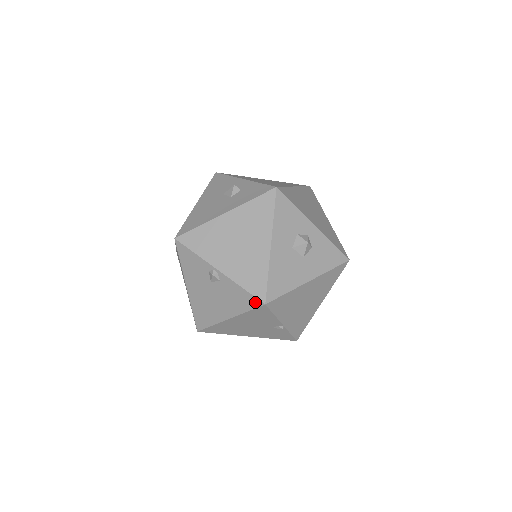
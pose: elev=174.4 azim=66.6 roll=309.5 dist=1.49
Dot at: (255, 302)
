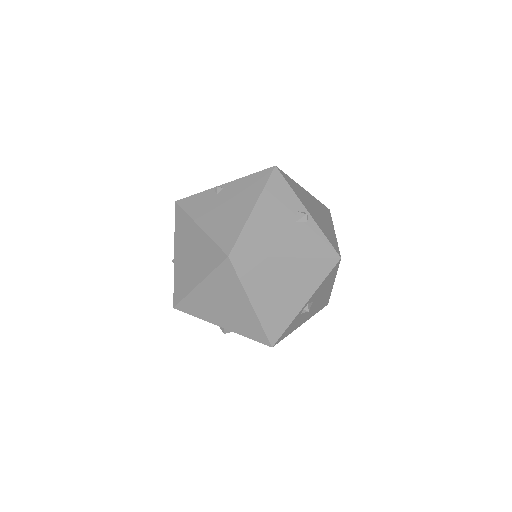
Dot at: occluded
